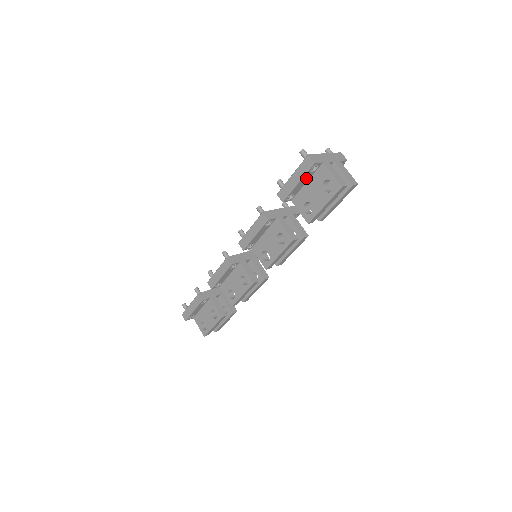
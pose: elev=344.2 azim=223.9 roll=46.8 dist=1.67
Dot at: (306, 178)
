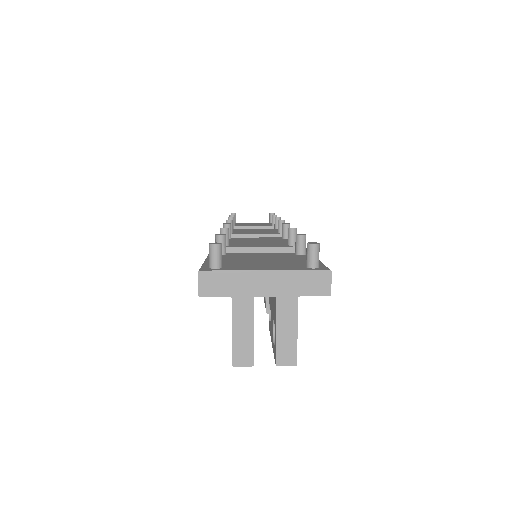
Dot at: occluded
